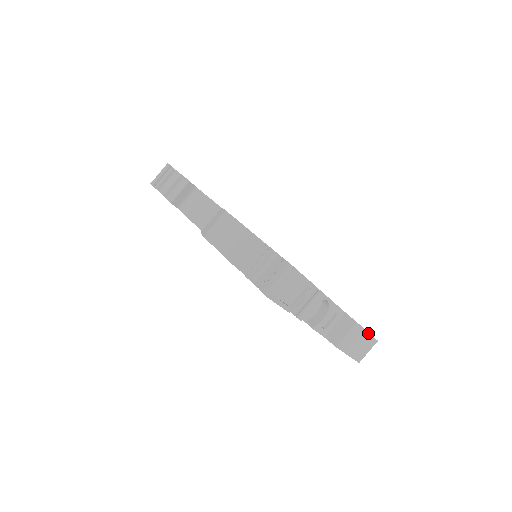
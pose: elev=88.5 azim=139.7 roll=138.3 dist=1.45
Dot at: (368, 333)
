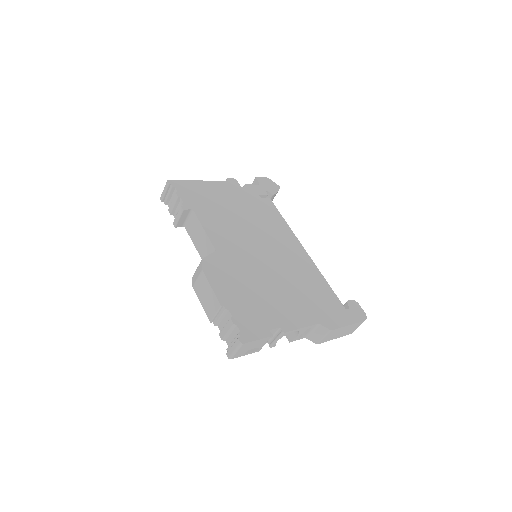
Dot at: (349, 325)
